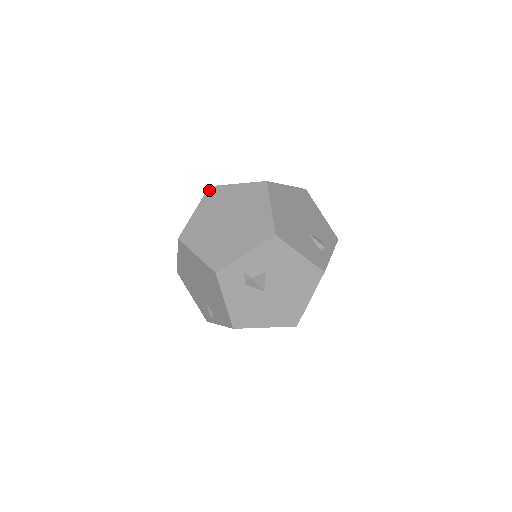
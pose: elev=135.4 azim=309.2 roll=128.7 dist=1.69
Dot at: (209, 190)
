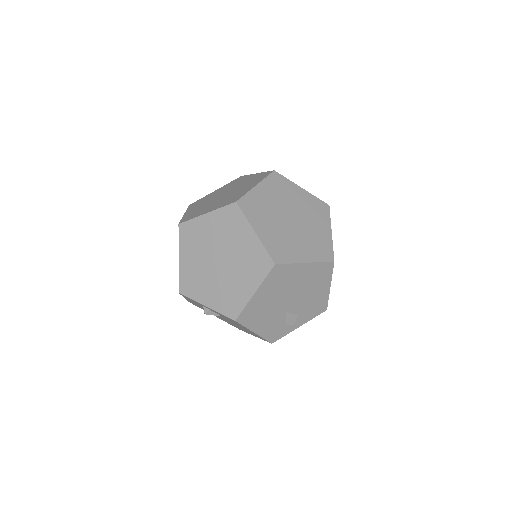
Dot at: (232, 206)
